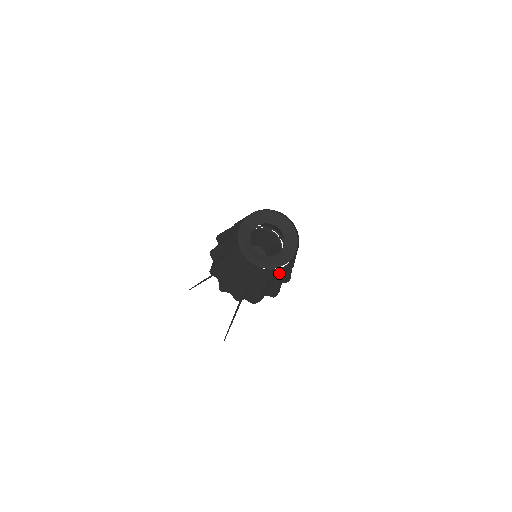
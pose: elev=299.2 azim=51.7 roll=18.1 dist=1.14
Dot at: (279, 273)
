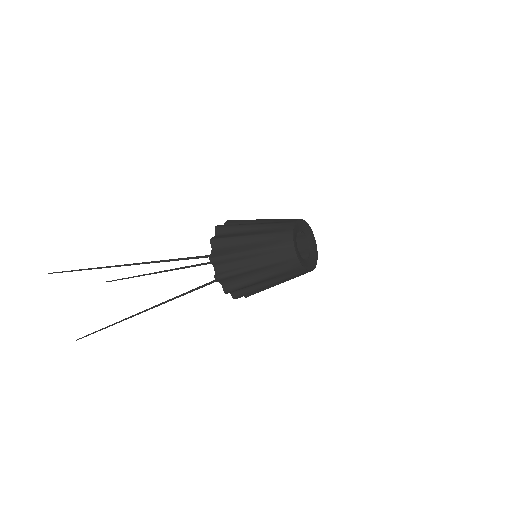
Dot at: (298, 276)
